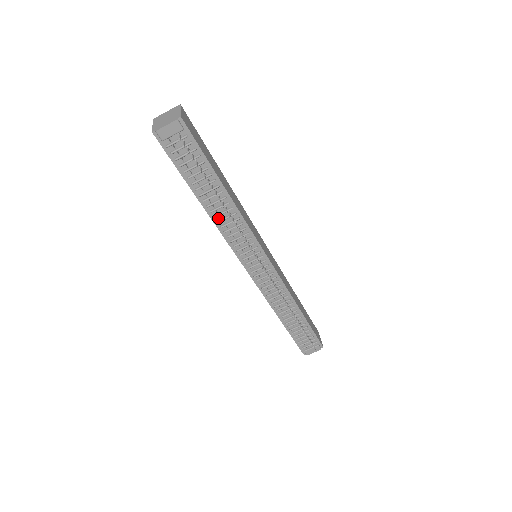
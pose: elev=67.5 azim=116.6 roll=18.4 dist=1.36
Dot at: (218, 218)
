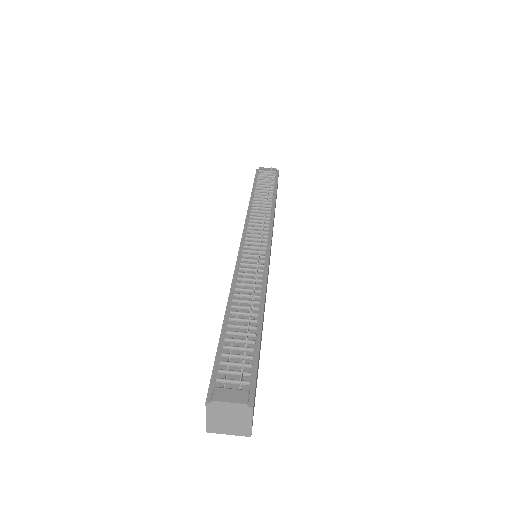
Dot at: (254, 207)
